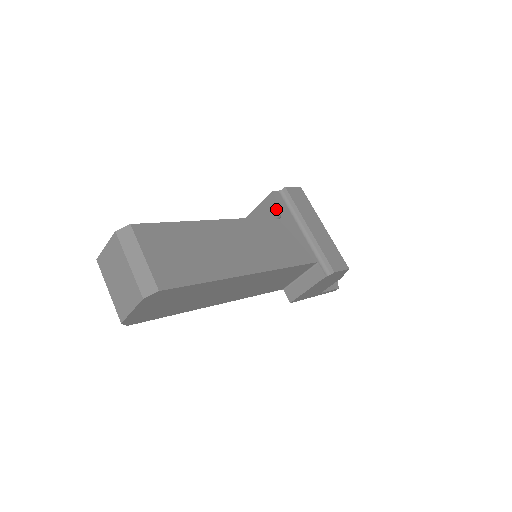
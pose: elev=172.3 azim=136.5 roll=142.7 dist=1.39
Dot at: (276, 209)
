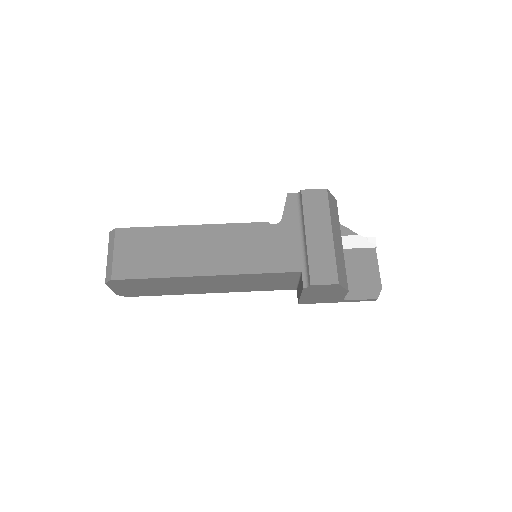
Dot at: (283, 213)
